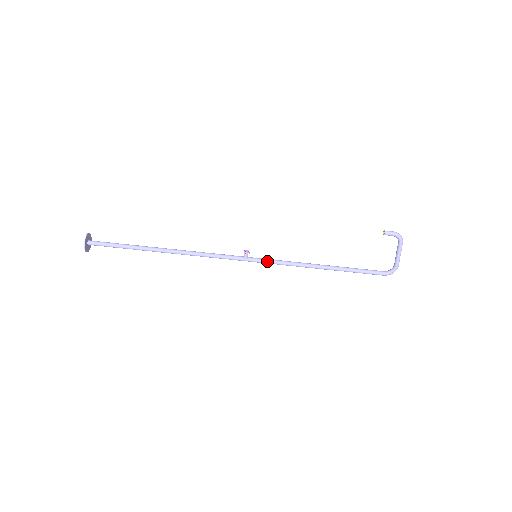
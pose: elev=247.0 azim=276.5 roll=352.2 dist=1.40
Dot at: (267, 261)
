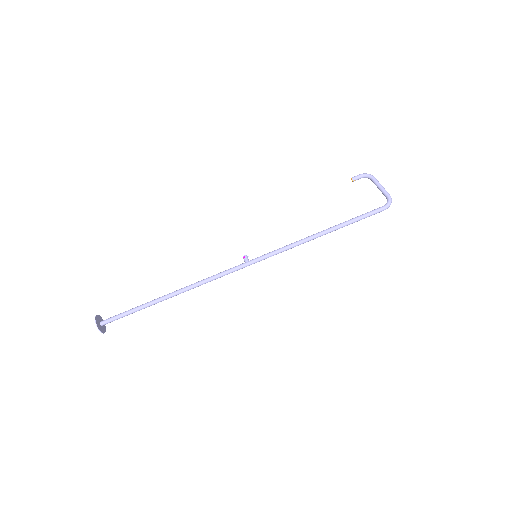
Dot at: (268, 253)
